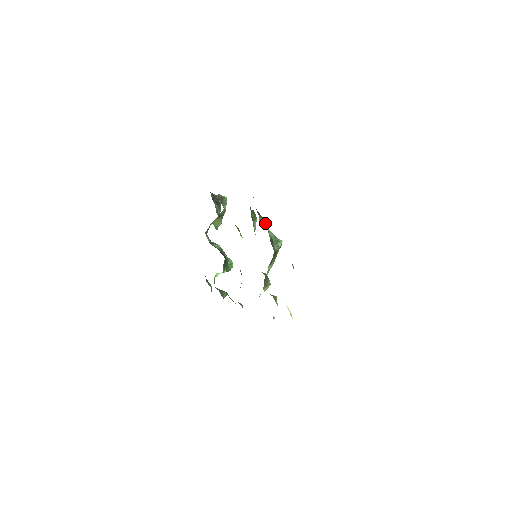
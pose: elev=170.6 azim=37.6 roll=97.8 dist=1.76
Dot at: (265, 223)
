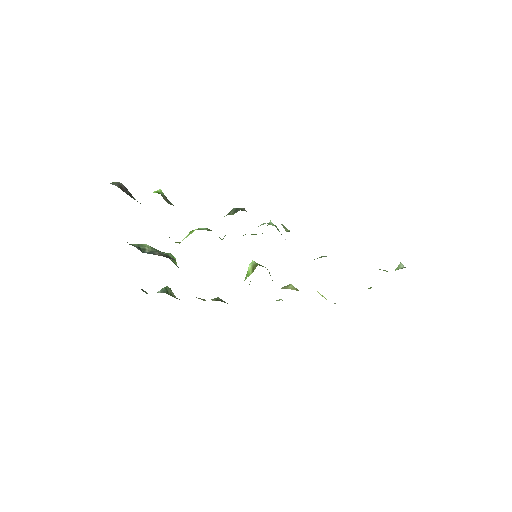
Dot at: (283, 225)
